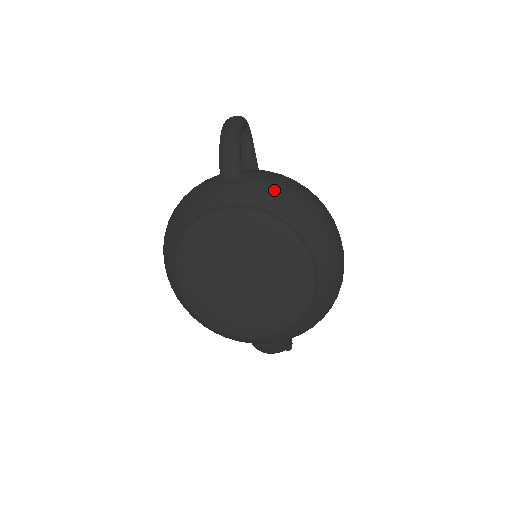
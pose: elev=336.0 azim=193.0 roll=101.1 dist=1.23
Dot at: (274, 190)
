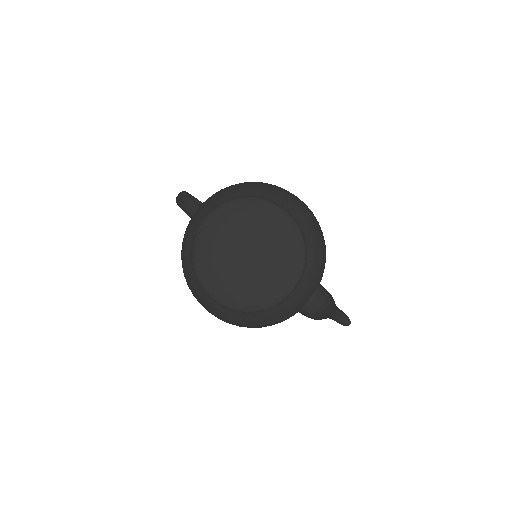
Dot at: (223, 192)
